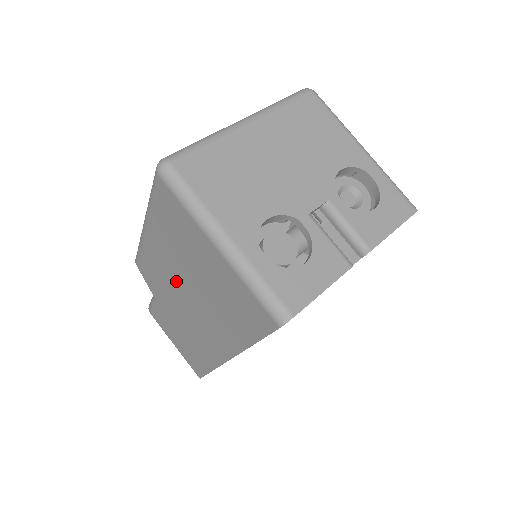
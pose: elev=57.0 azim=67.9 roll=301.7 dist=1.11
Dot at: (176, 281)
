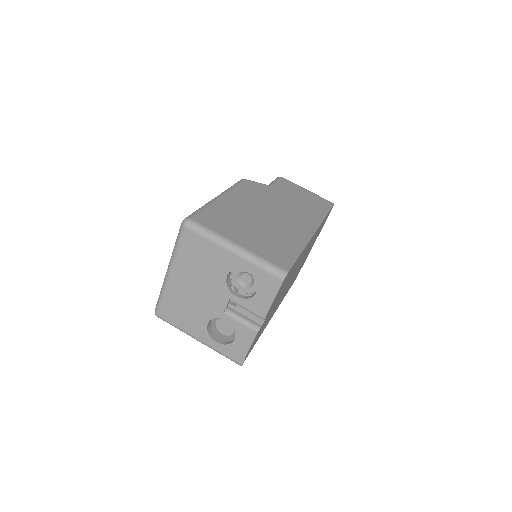
Dot at: occluded
